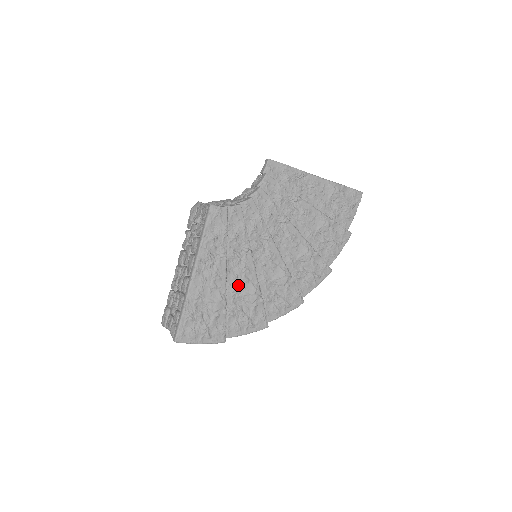
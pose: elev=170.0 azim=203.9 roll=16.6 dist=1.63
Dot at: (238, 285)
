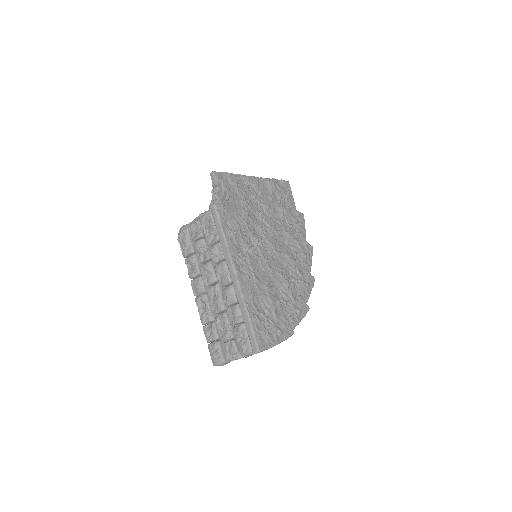
Dot at: (269, 277)
